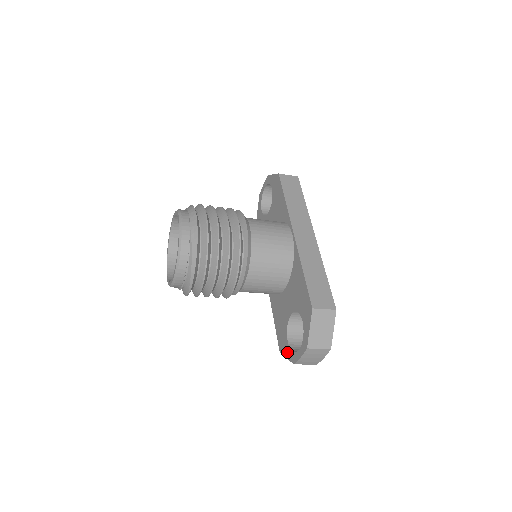
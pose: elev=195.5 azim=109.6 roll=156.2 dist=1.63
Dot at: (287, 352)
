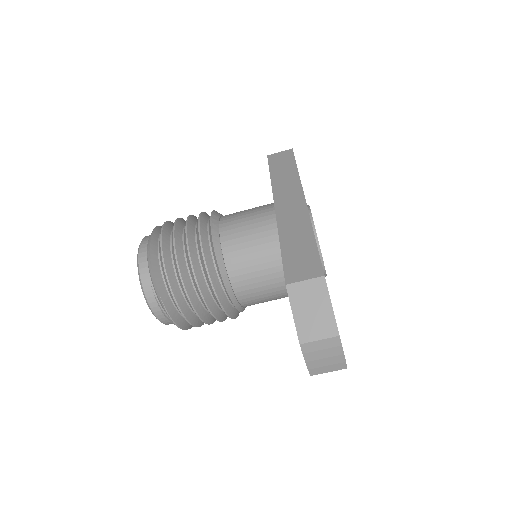
Dot at: occluded
